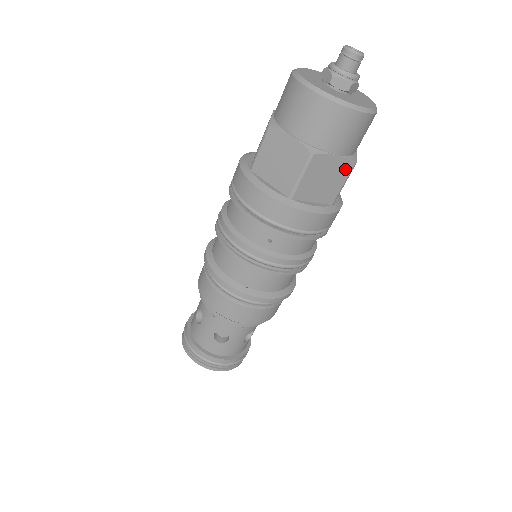
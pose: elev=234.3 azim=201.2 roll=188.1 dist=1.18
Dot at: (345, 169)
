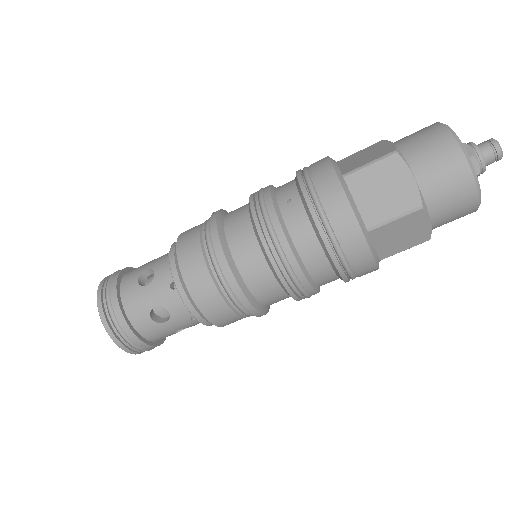
Dot at: (409, 201)
